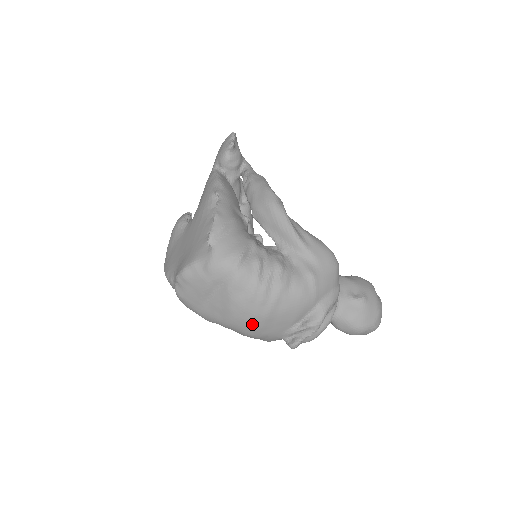
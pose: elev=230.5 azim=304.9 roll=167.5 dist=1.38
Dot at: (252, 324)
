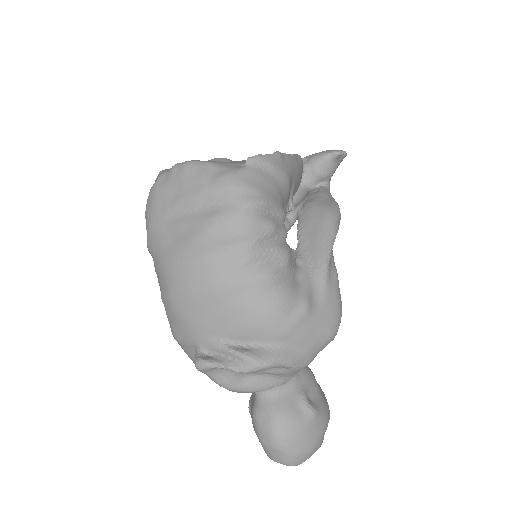
Dot at: (192, 284)
